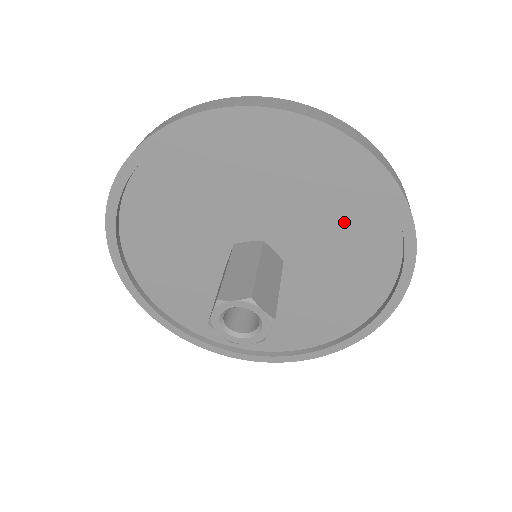
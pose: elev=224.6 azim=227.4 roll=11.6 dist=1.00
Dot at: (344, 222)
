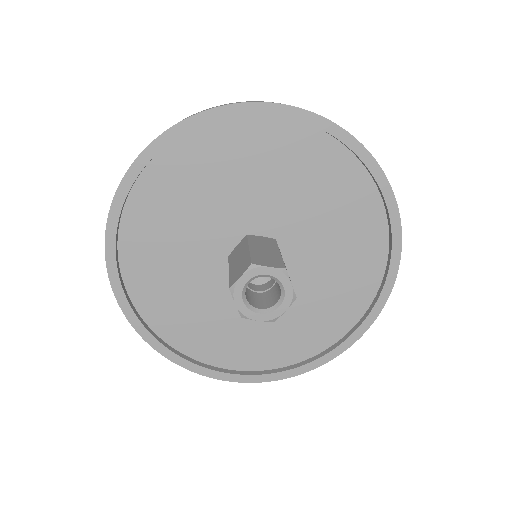
Dot at: (292, 171)
